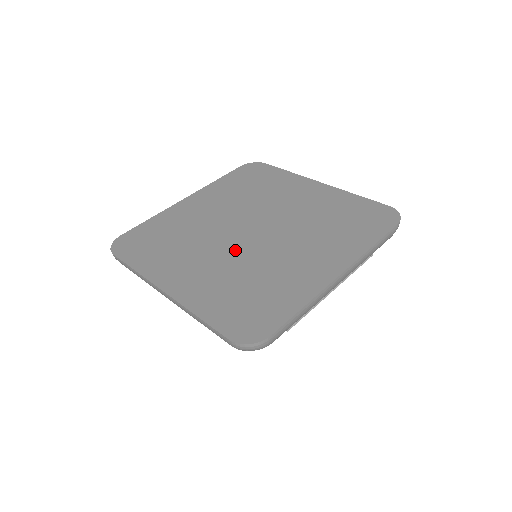
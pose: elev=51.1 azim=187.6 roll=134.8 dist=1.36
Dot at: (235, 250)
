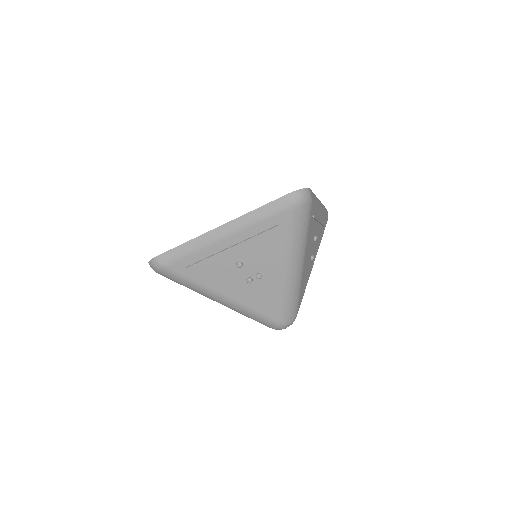
Dot at: occluded
